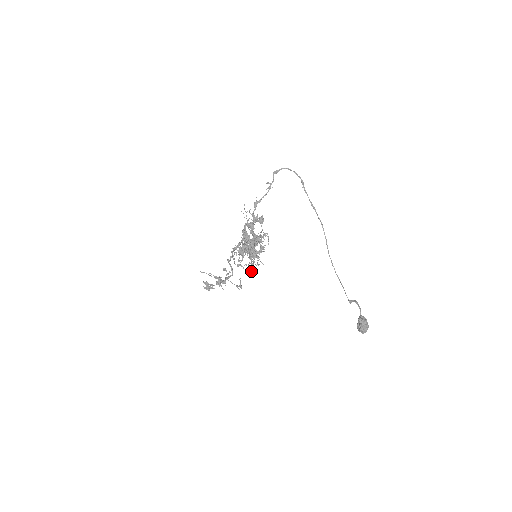
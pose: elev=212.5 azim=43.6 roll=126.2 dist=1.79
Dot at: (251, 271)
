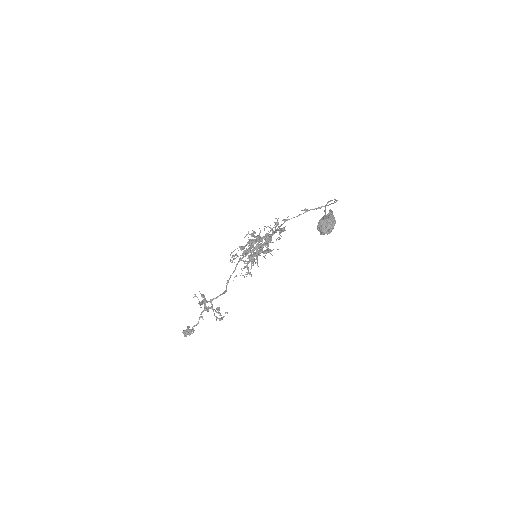
Dot at: (241, 273)
